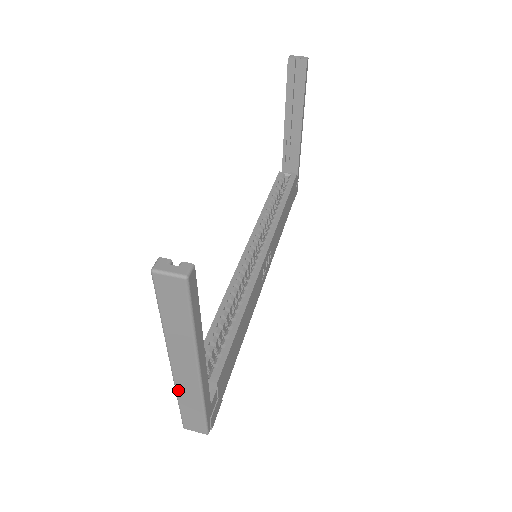
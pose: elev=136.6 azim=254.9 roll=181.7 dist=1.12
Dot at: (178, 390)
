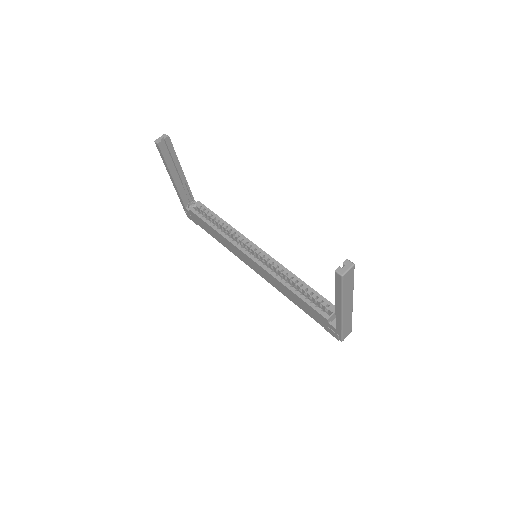
Dot at: (343, 323)
